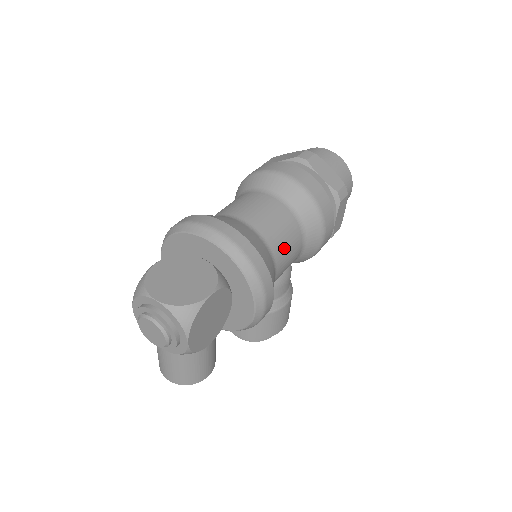
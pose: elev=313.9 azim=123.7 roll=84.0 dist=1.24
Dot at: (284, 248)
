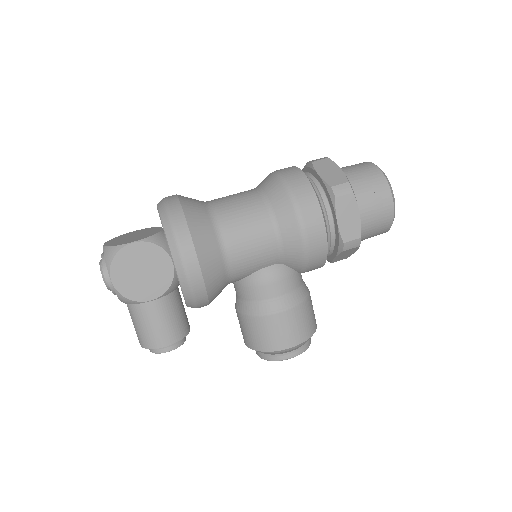
Dot at: (239, 228)
